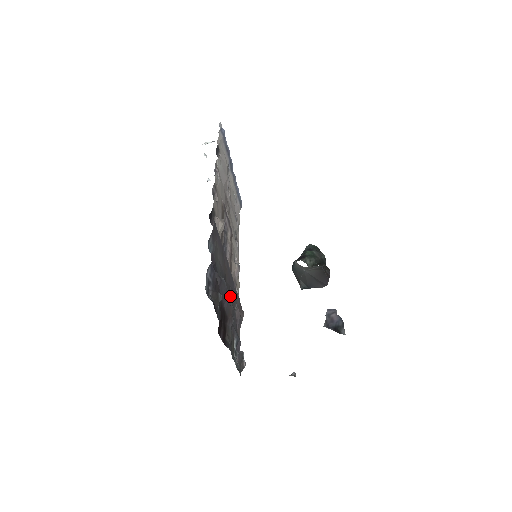
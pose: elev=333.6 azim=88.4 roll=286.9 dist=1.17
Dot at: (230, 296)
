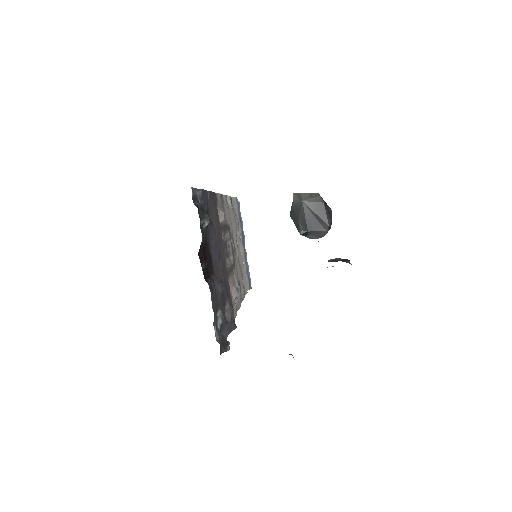
Dot at: occluded
